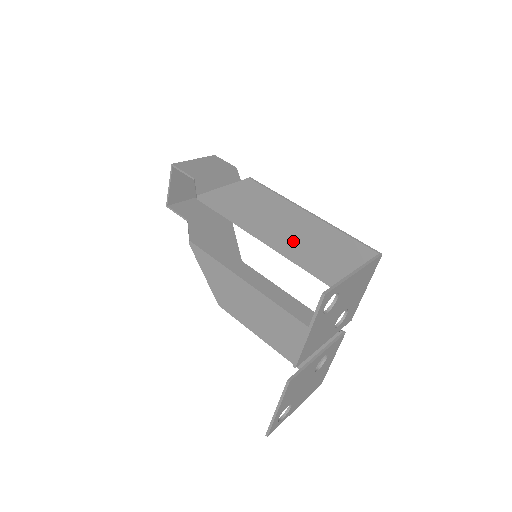
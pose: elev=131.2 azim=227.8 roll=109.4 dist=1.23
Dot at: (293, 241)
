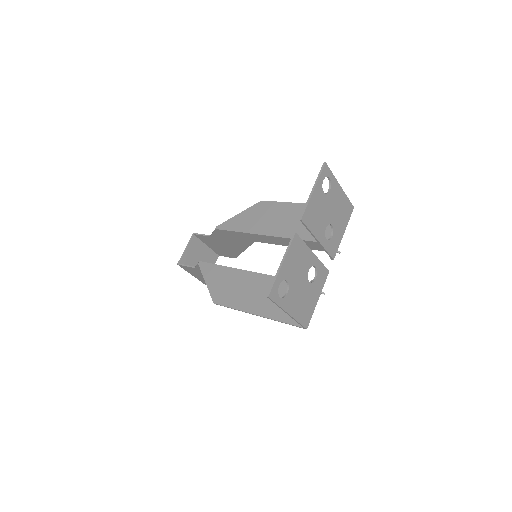
Dot at: (290, 224)
